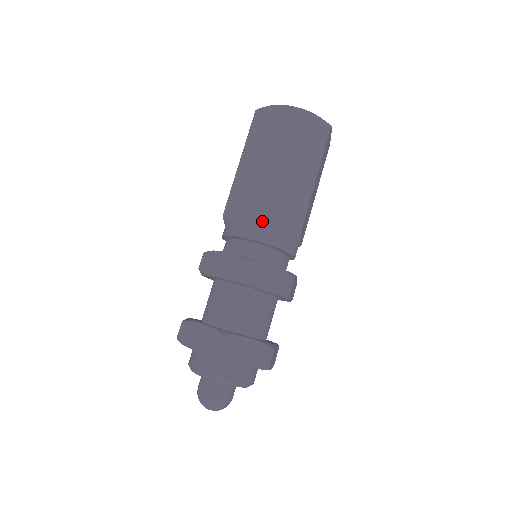
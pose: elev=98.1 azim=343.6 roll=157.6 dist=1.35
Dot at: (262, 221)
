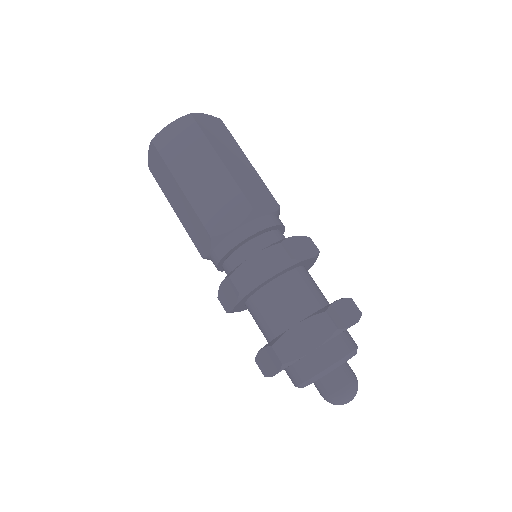
Dot at: (215, 235)
